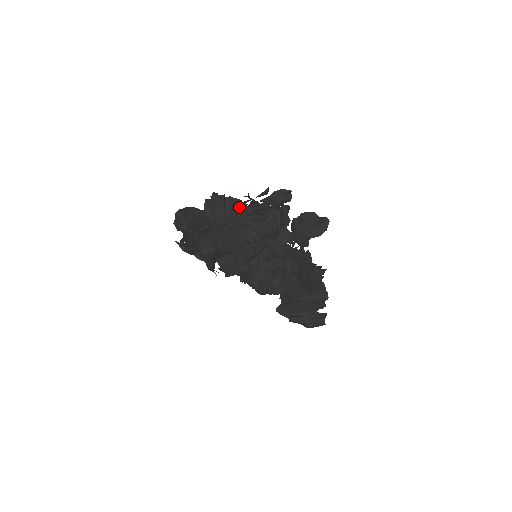
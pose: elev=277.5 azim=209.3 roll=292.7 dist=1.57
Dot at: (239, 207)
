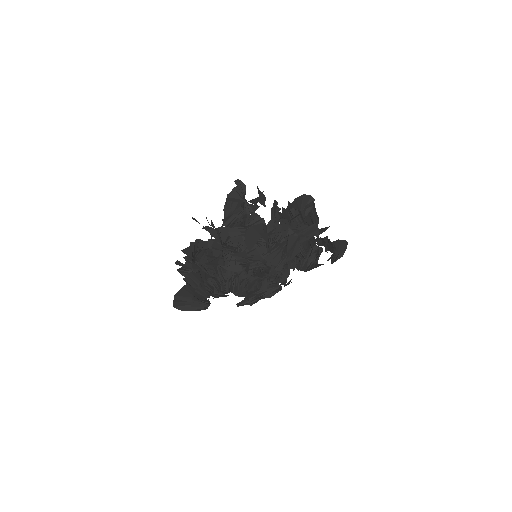
Dot at: occluded
